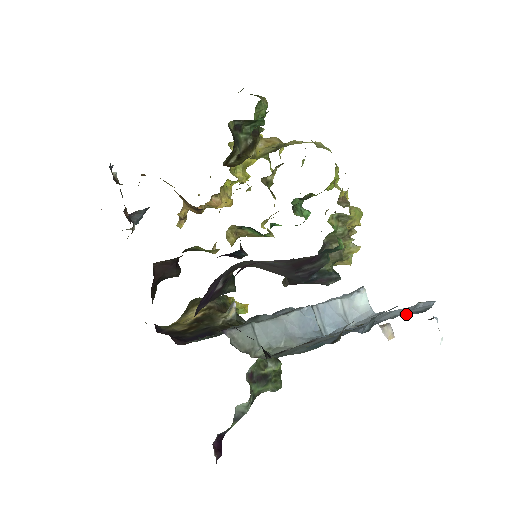
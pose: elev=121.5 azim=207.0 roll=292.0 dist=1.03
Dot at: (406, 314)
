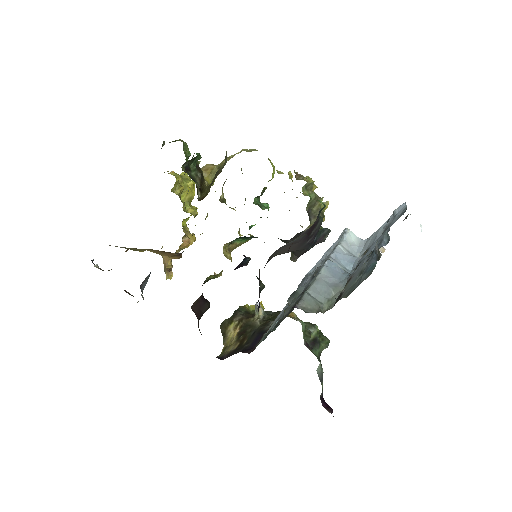
Dot at: (396, 220)
